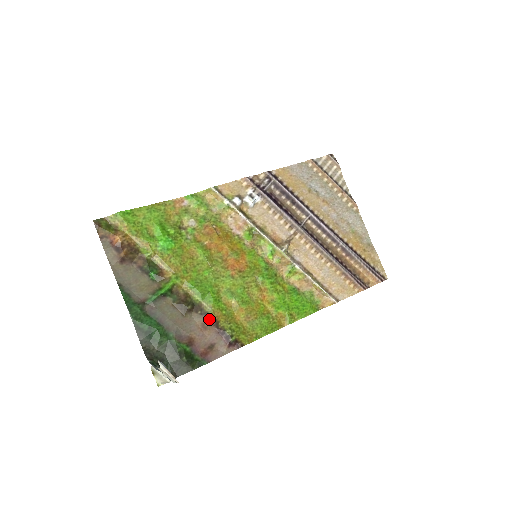
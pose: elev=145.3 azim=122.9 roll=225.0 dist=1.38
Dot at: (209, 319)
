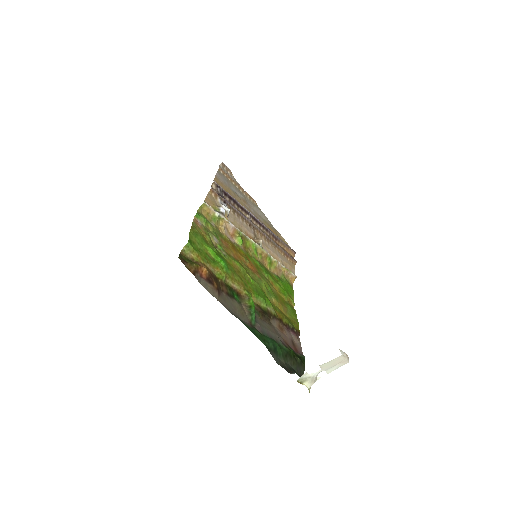
Dot at: (278, 320)
